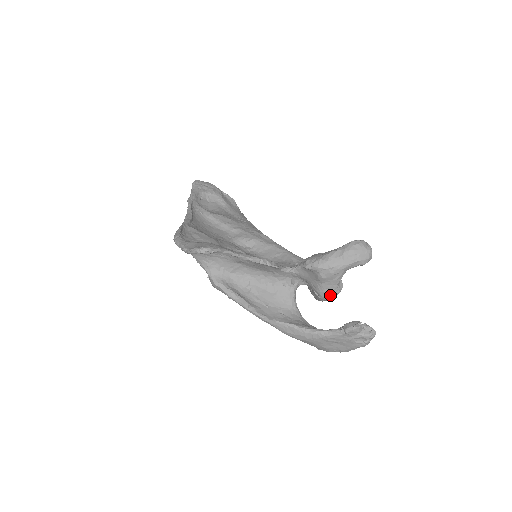
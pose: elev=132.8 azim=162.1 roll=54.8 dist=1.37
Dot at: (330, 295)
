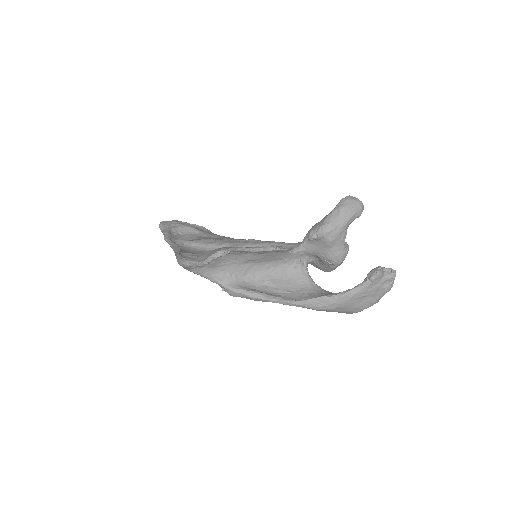
Dot at: (341, 257)
